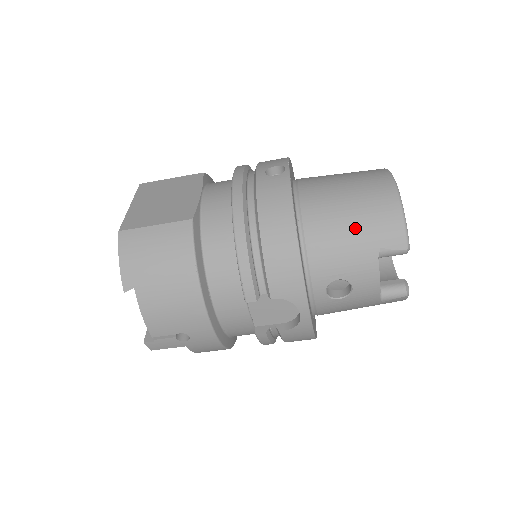
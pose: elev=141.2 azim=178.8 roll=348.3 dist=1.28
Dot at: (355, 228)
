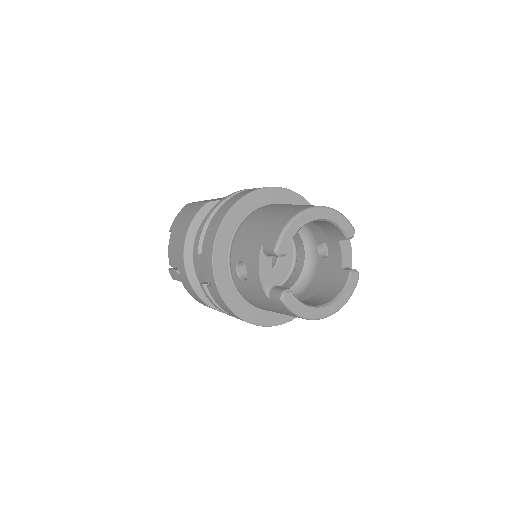
Dot at: (261, 227)
